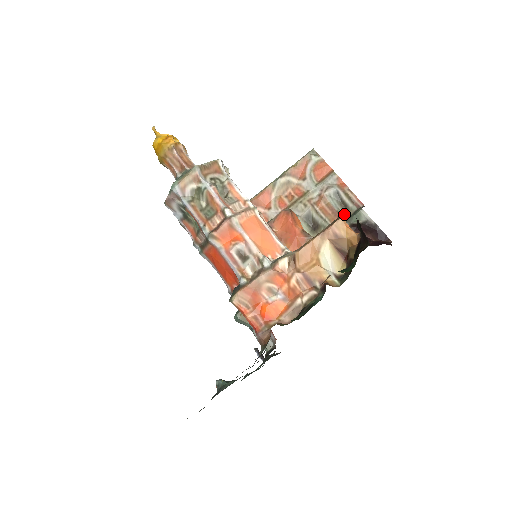
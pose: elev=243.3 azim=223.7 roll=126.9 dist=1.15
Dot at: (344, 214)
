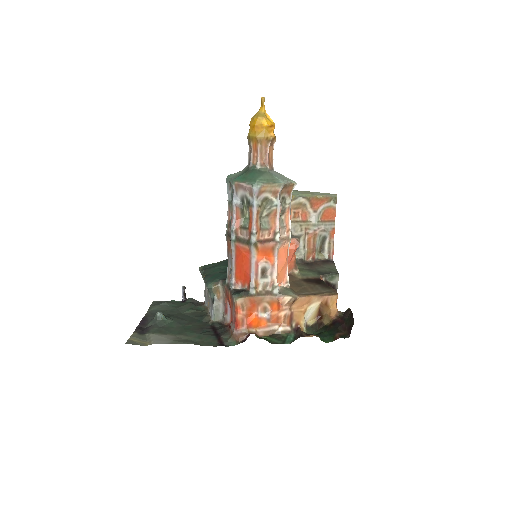
Dot at: (318, 255)
